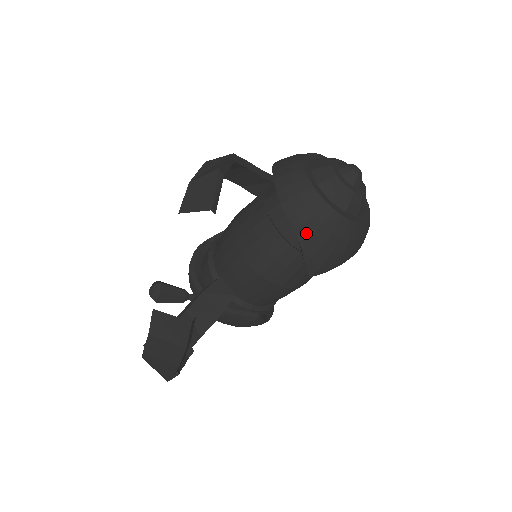
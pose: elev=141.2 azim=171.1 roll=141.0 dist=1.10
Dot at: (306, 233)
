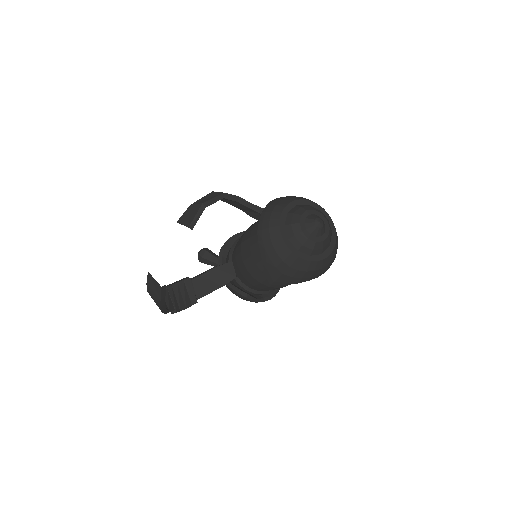
Dot at: (266, 256)
